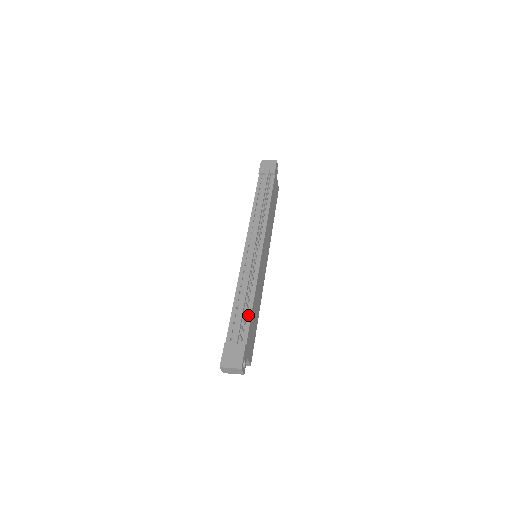
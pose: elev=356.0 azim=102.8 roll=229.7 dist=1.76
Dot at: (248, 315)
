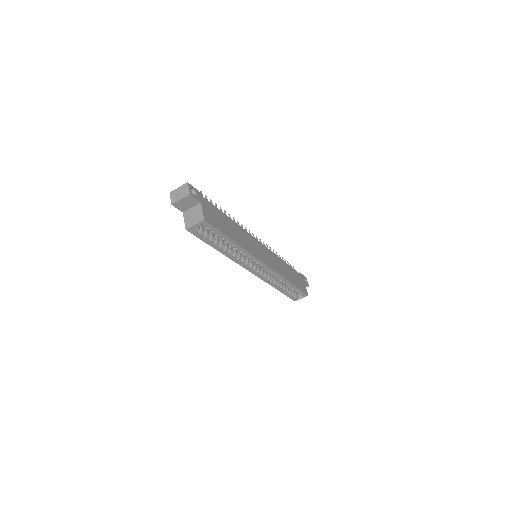
Dot at: occluded
